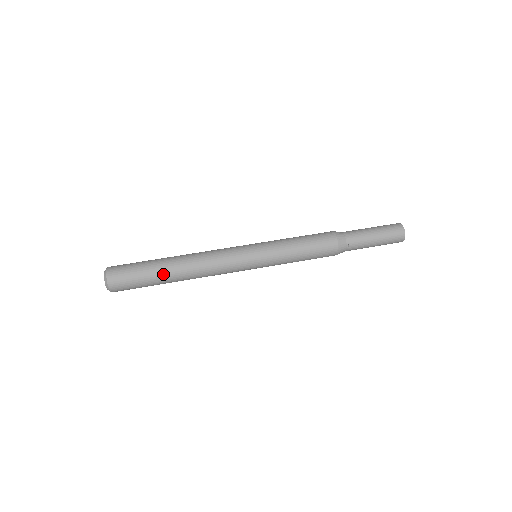
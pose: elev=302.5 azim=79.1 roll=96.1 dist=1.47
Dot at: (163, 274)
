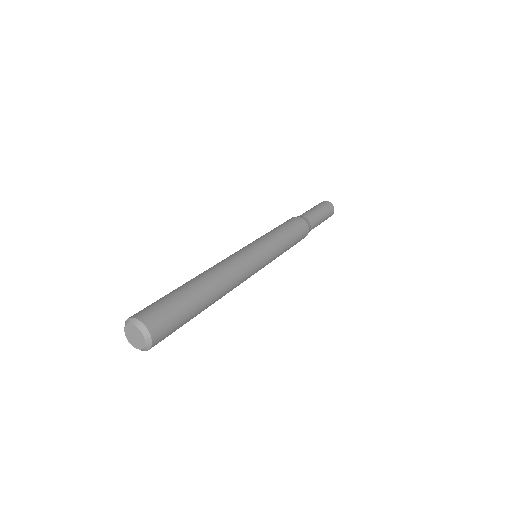
Dot at: (195, 289)
